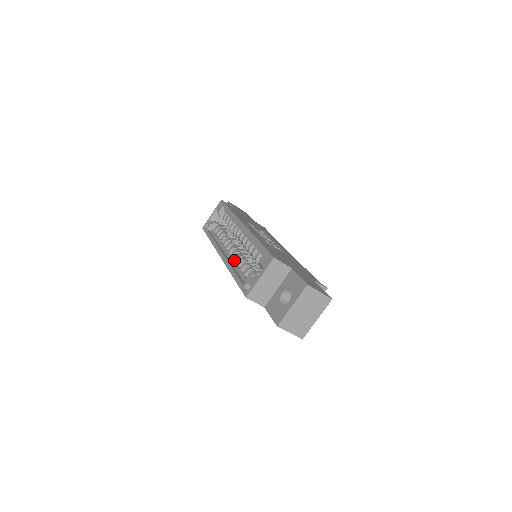
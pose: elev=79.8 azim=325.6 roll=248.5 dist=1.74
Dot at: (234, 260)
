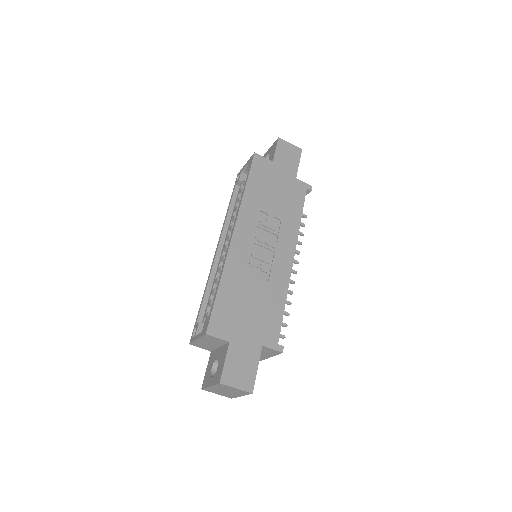
Dot at: (217, 270)
